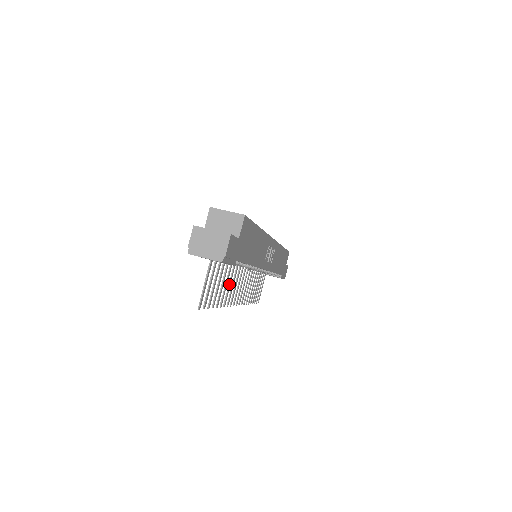
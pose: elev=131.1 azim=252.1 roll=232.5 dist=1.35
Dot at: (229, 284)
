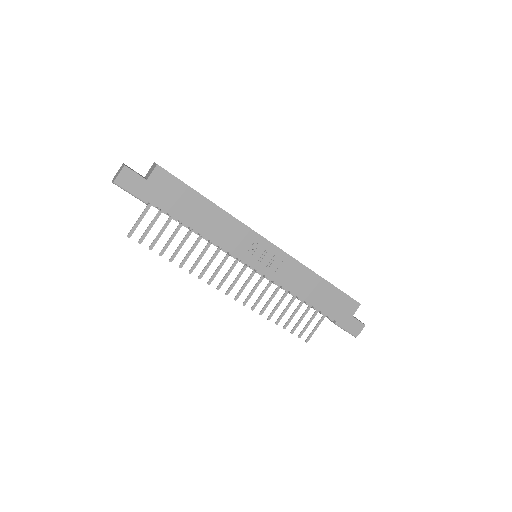
Dot at: (199, 256)
